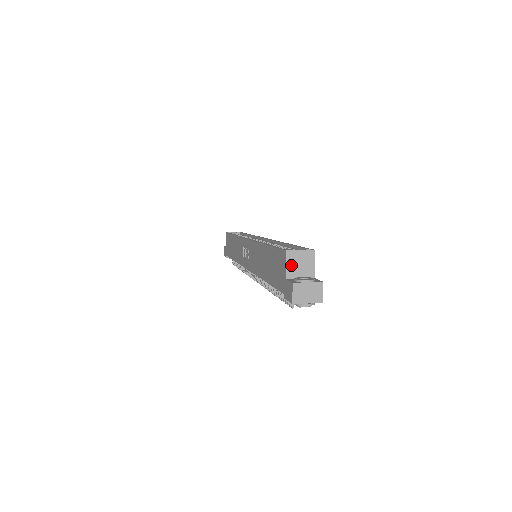
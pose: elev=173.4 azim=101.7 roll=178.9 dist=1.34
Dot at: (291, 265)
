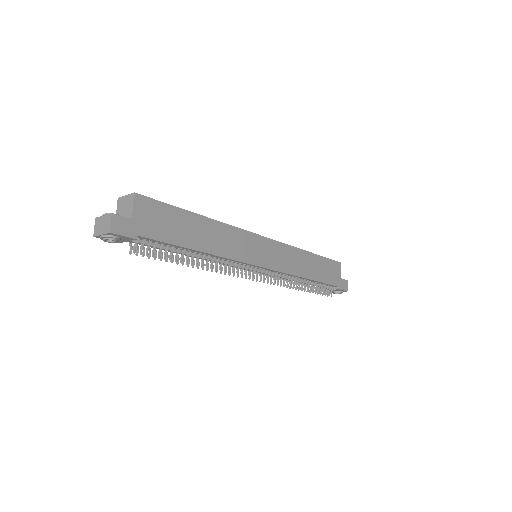
Dot at: (119, 210)
